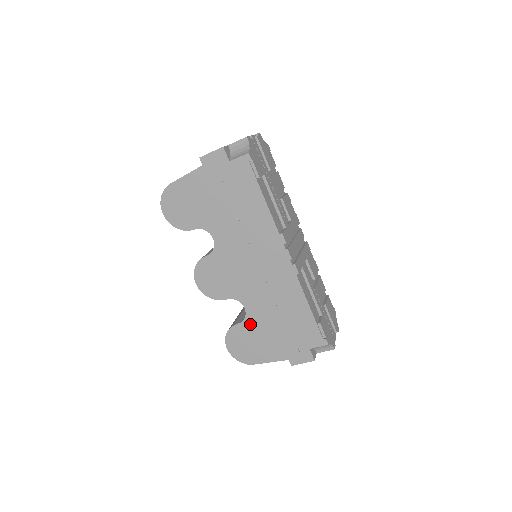
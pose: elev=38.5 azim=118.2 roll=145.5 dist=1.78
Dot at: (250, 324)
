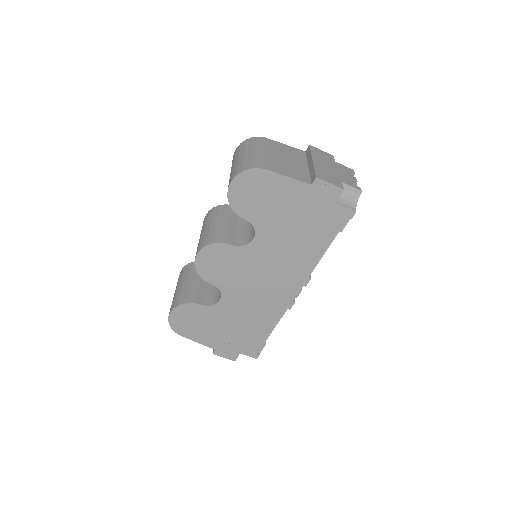
Dot at: (212, 312)
